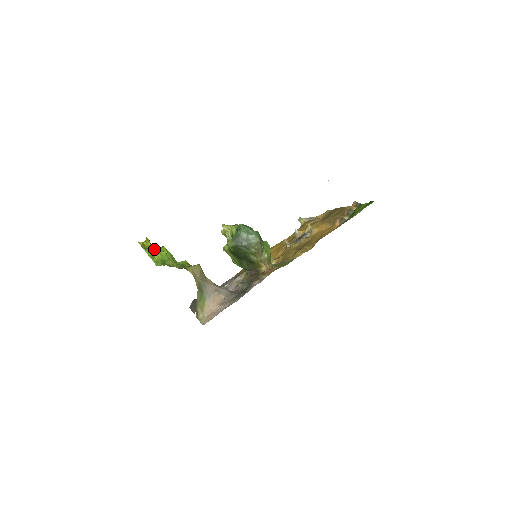
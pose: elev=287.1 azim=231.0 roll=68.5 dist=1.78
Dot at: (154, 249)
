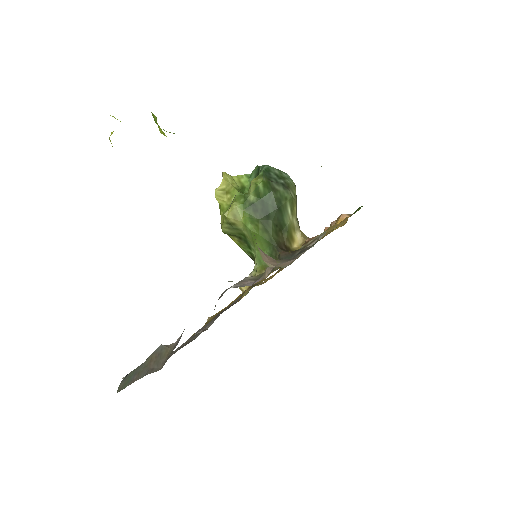
Dot at: occluded
